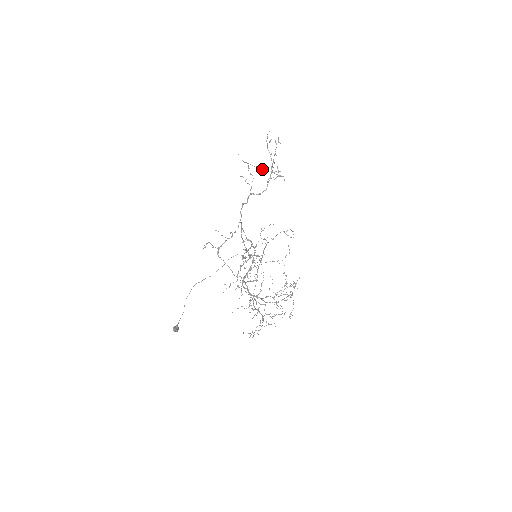
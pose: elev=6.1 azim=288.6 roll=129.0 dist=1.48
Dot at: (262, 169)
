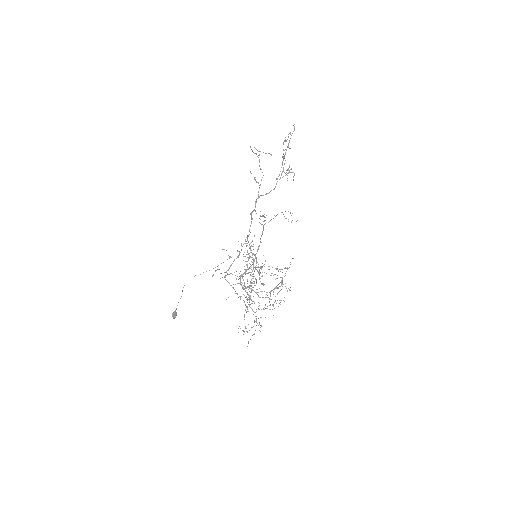
Dot at: (271, 155)
